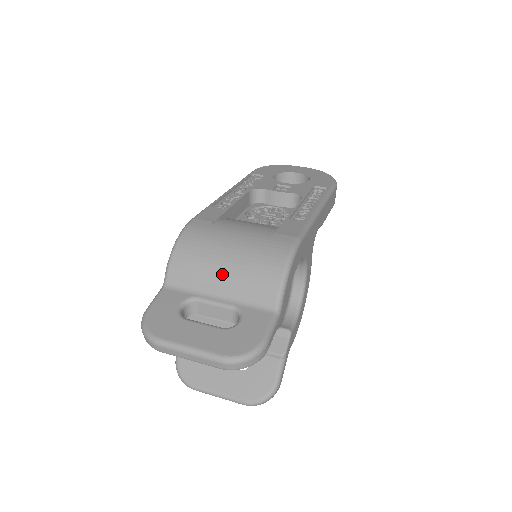
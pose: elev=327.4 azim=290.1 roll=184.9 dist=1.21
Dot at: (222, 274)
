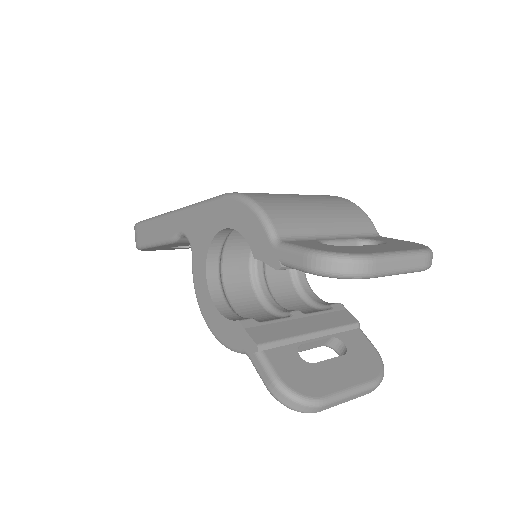
Dot at: (322, 216)
